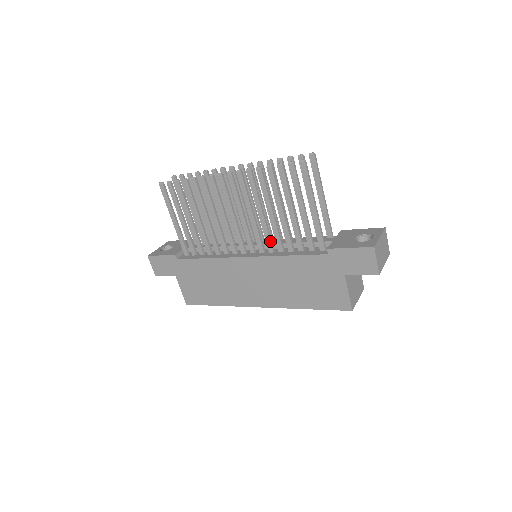
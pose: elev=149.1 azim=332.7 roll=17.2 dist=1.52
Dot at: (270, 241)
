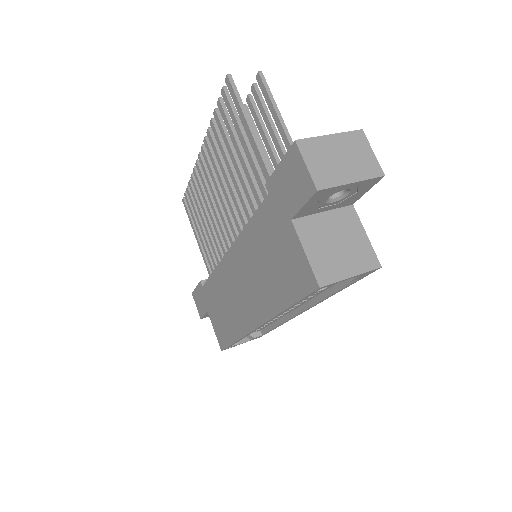
Dot at: (242, 217)
